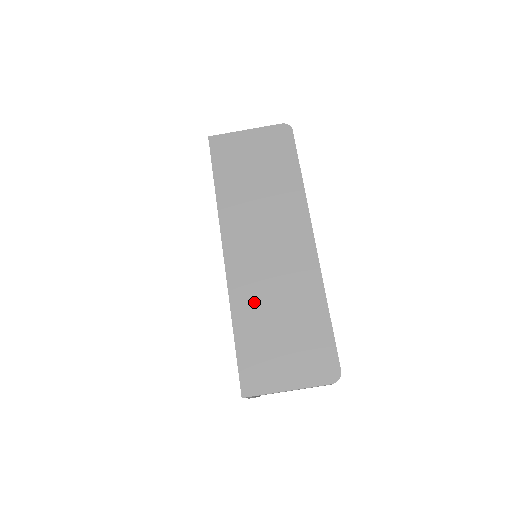
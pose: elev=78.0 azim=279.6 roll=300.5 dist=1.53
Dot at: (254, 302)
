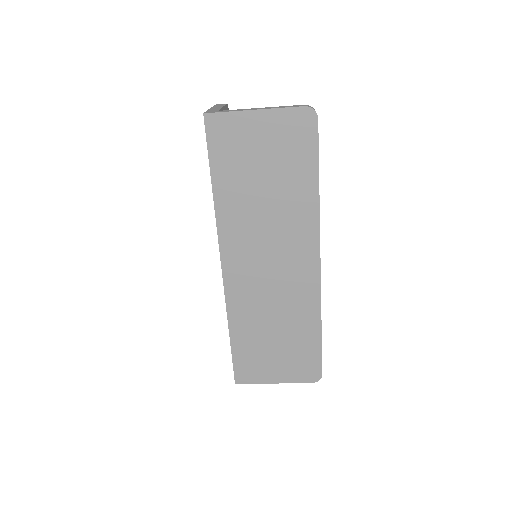
Dot at: (251, 315)
